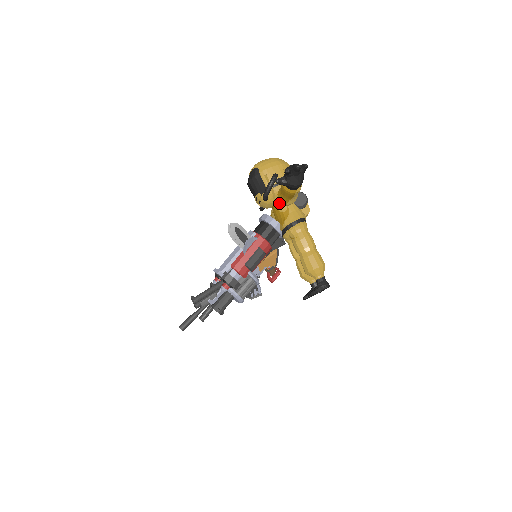
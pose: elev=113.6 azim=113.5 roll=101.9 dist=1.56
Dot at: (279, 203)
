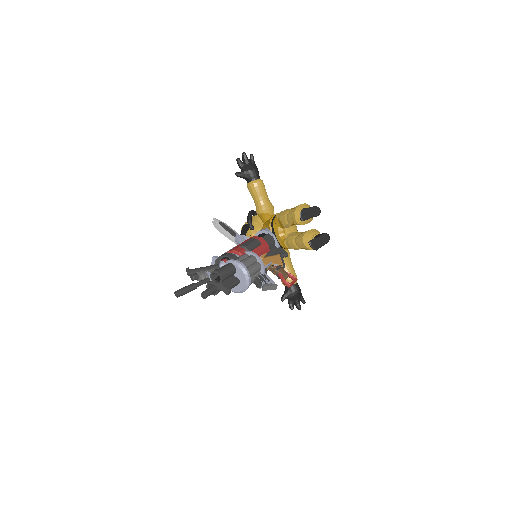
Dot at: (264, 223)
